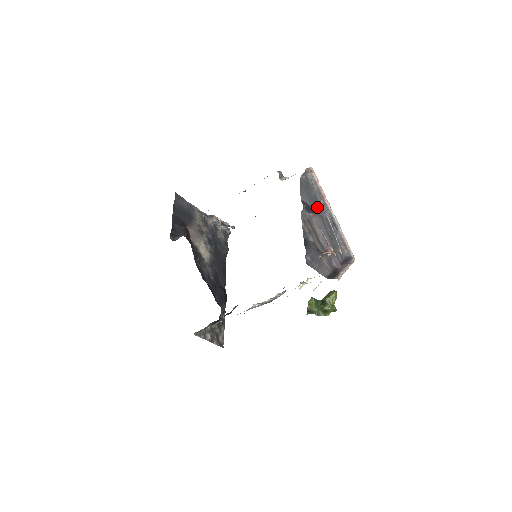
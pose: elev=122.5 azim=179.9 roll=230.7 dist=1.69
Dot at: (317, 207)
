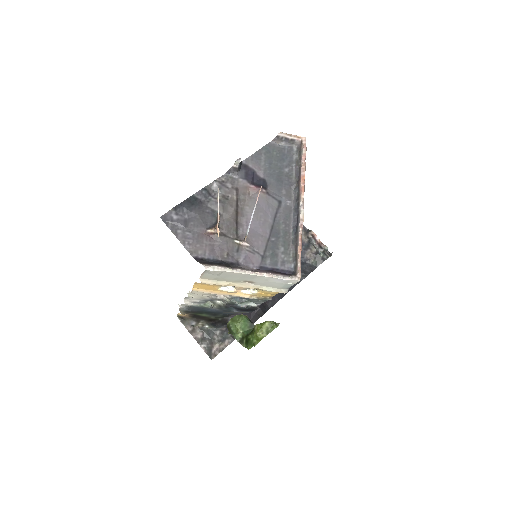
Dot at: (280, 187)
